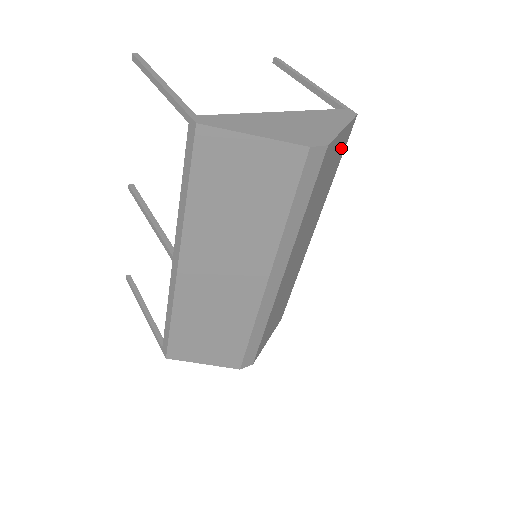
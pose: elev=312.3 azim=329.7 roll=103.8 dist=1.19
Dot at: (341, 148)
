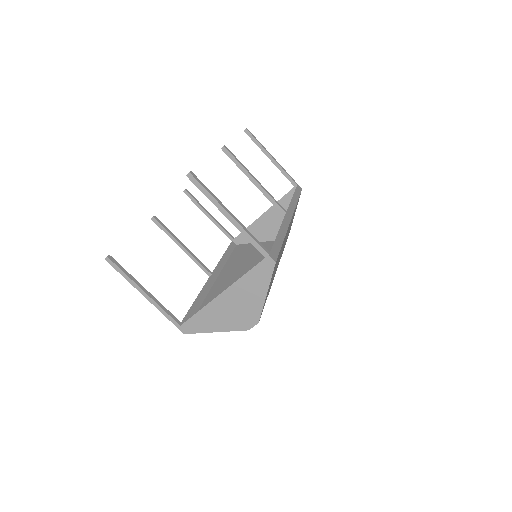
Dot at: (275, 266)
